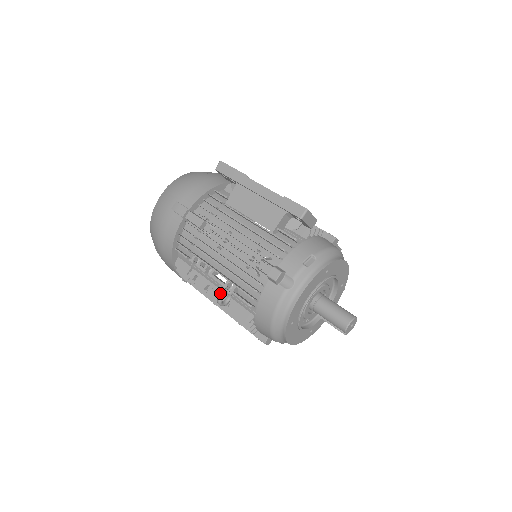
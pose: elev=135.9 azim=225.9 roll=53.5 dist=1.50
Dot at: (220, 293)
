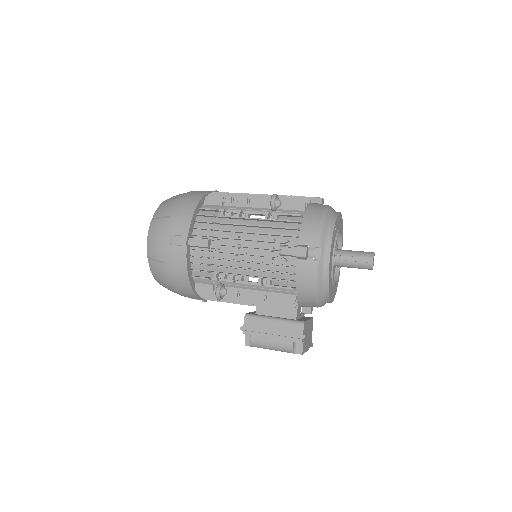
Dot at: occluded
